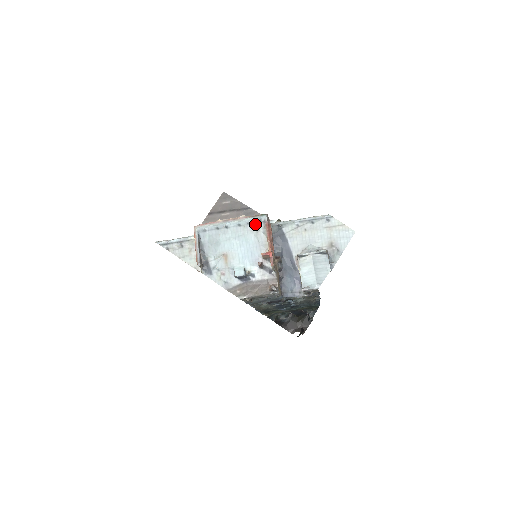
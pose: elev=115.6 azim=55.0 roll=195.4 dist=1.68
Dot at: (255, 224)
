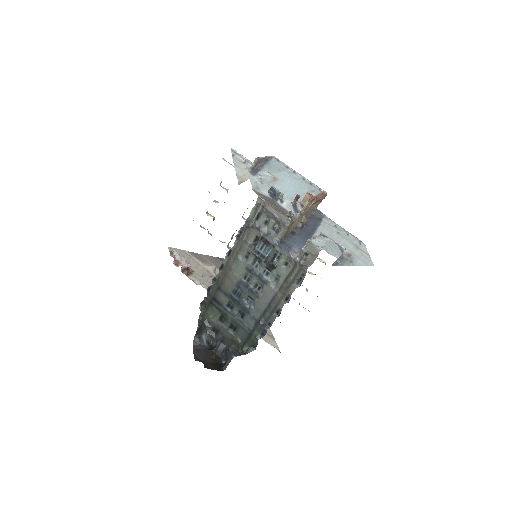
Dot at: (315, 188)
